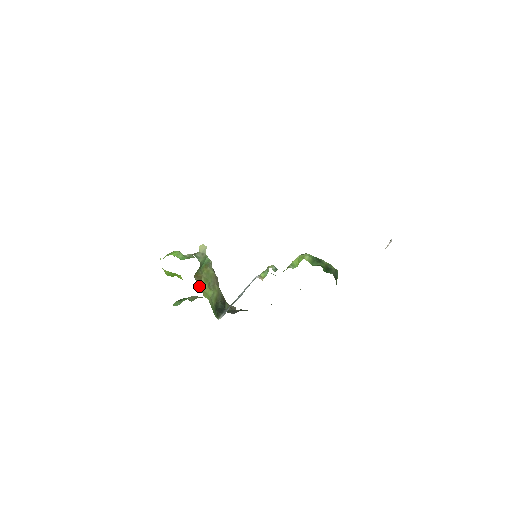
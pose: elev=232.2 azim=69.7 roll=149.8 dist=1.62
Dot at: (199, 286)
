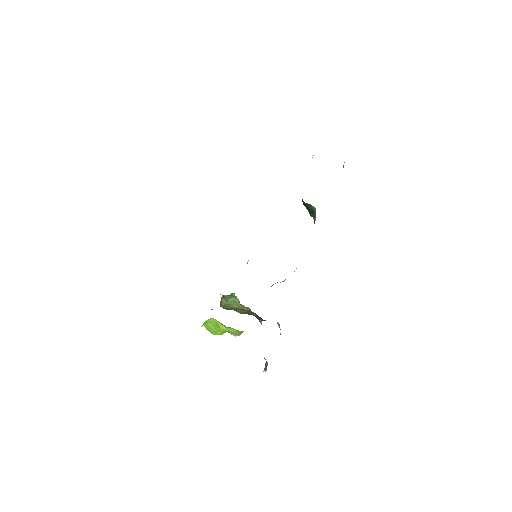
Dot at: occluded
